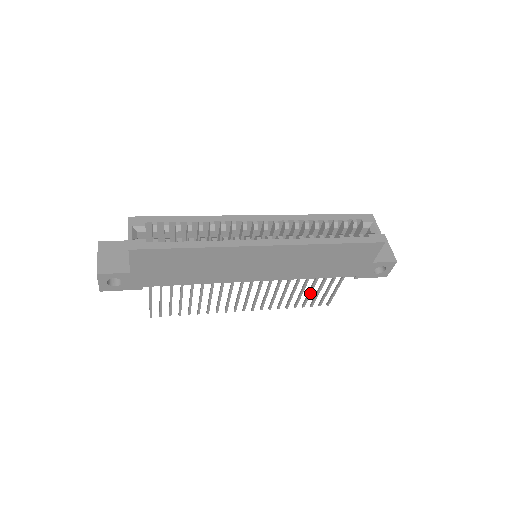
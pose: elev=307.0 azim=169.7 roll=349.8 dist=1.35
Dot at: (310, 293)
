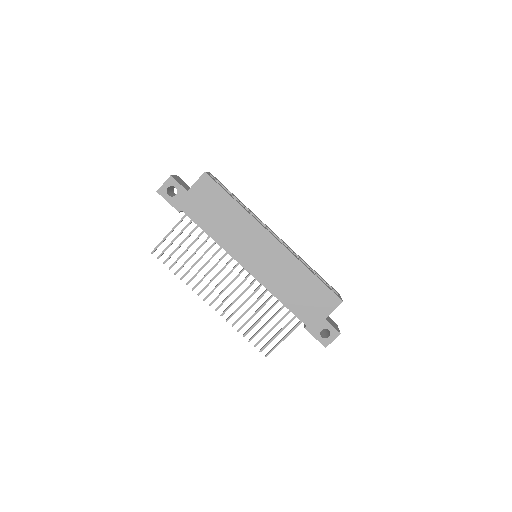
Dot at: (264, 326)
